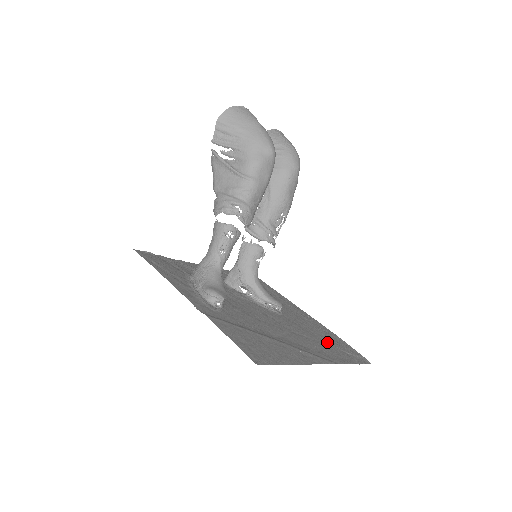
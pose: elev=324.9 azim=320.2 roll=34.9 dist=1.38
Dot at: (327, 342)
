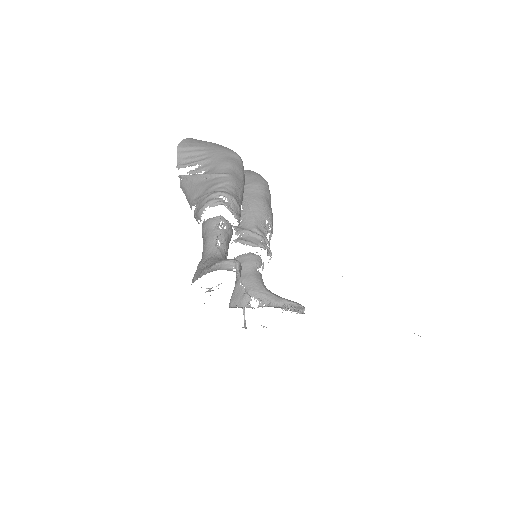
Dot at: occluded
